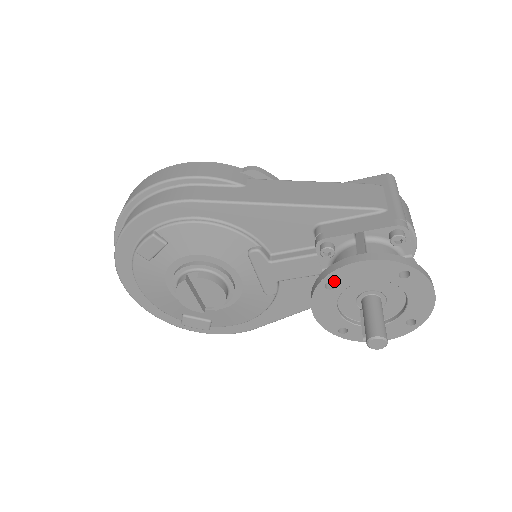
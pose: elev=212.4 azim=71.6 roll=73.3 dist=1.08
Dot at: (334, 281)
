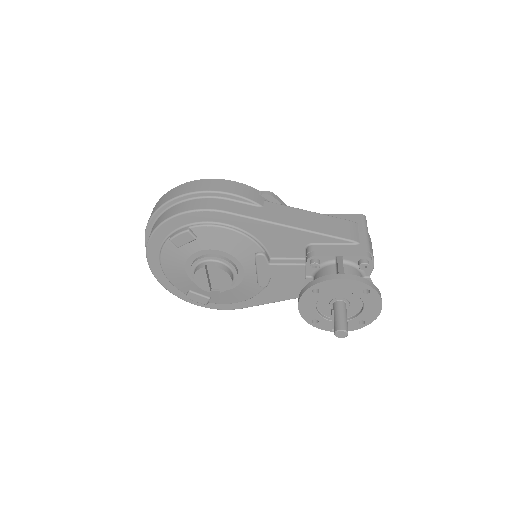
Dot at: (319, 288)
